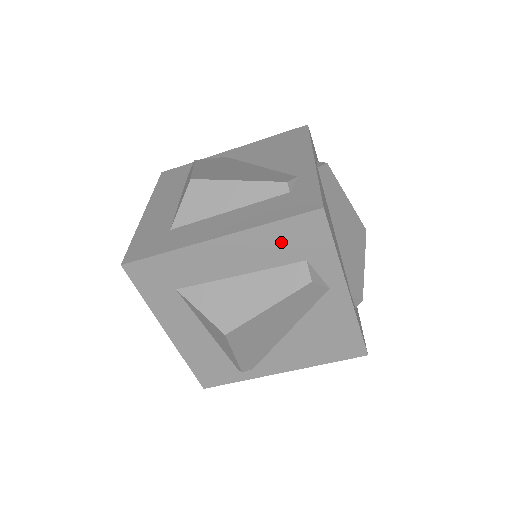
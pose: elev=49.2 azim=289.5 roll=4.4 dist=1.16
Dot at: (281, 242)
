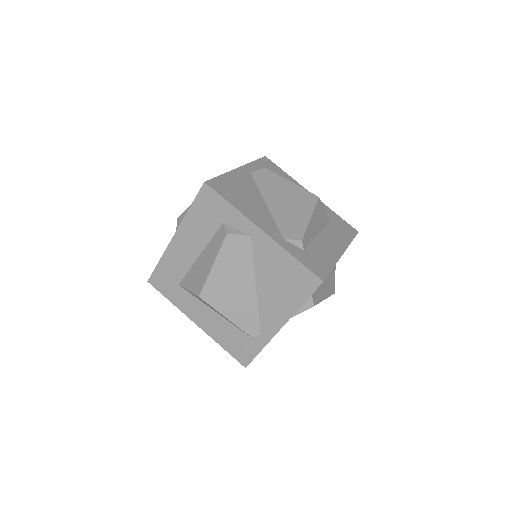
Dot at: (202, 219)
